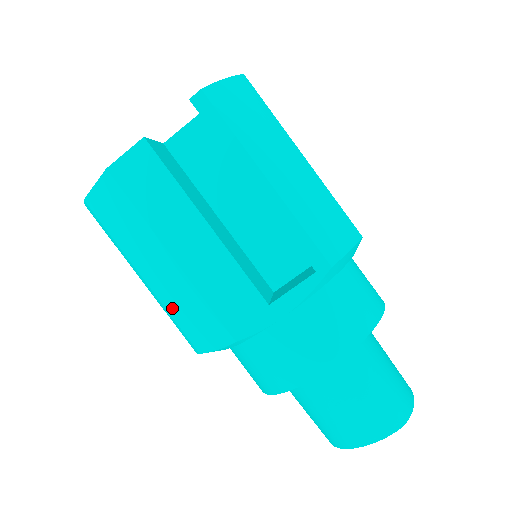
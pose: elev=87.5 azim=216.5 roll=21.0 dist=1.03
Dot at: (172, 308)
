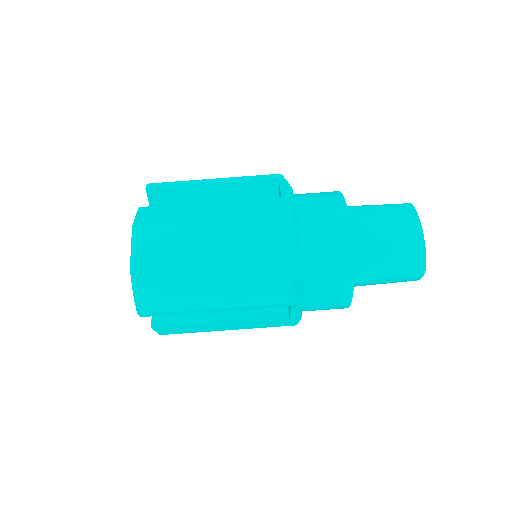
Dot at: occluded
